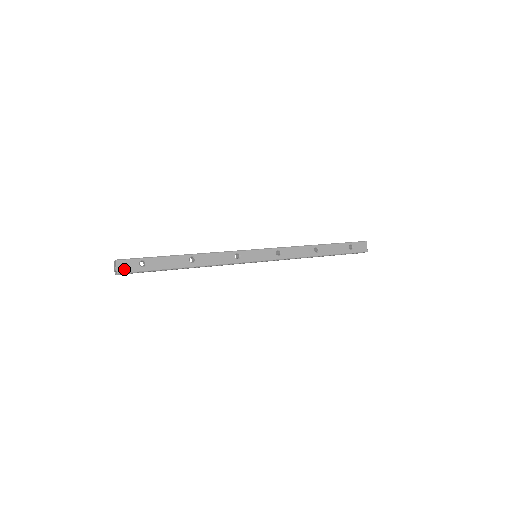
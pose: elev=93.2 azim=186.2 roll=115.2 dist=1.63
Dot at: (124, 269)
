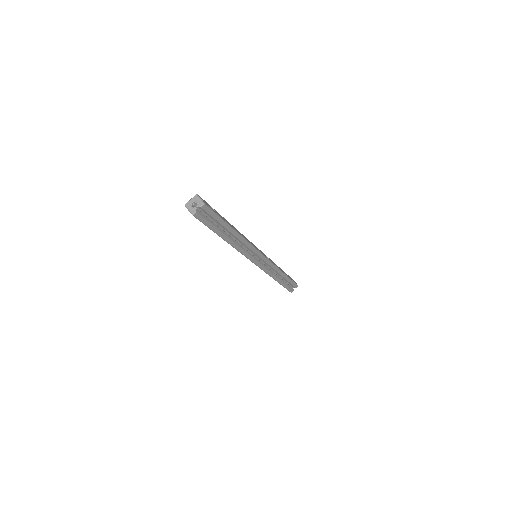
Dot at: (206, 203)
